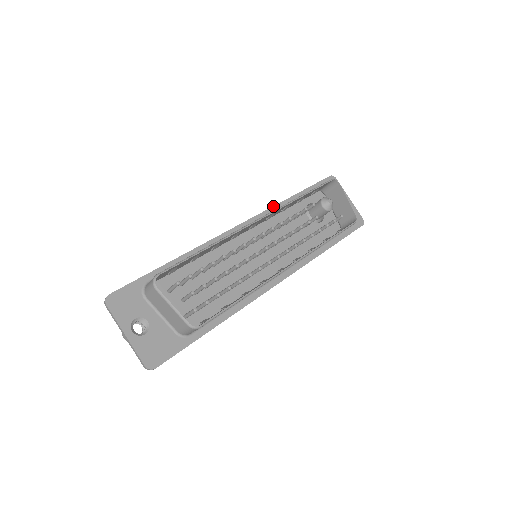
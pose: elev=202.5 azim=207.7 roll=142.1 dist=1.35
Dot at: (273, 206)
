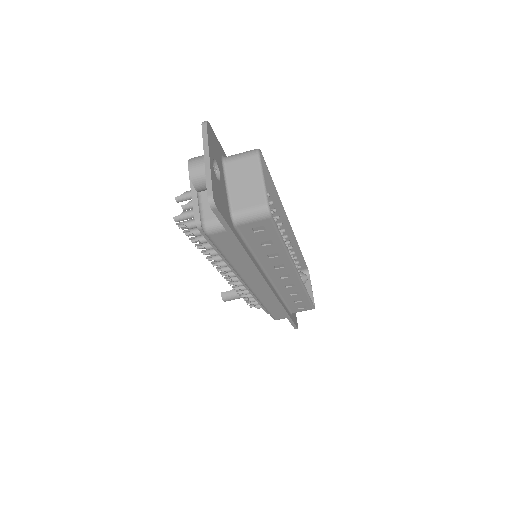
Dot at: occluded
